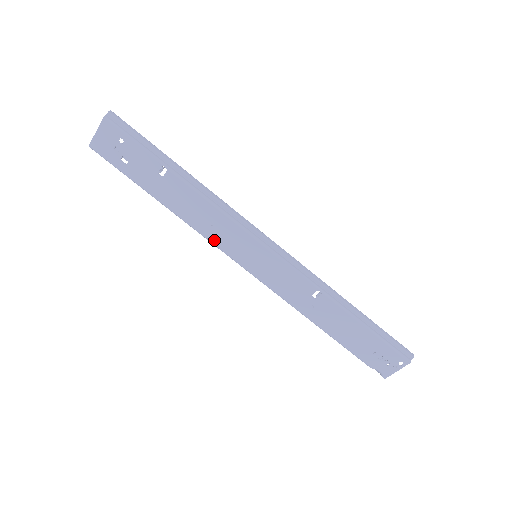
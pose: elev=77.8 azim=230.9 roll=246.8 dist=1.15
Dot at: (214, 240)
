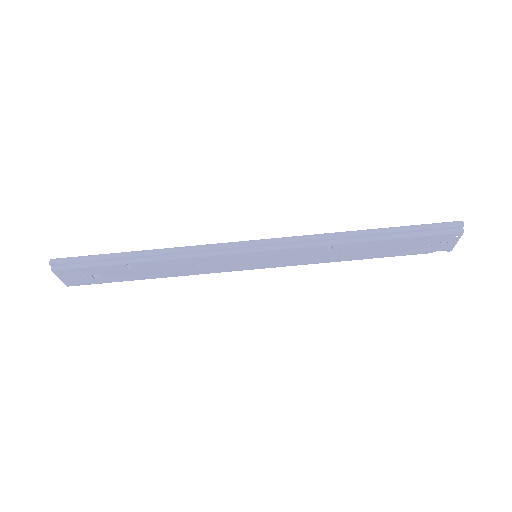
Dot at: (214, 271)
